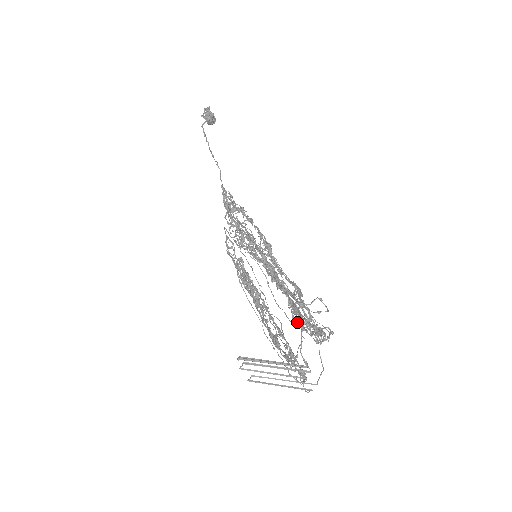
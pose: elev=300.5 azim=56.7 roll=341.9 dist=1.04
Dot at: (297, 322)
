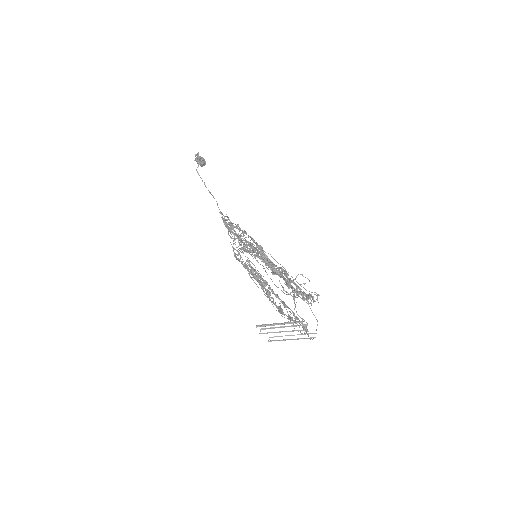
Dot at: (288, 293)
